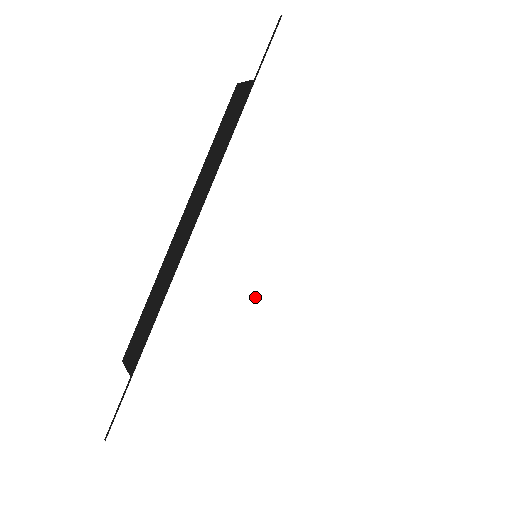
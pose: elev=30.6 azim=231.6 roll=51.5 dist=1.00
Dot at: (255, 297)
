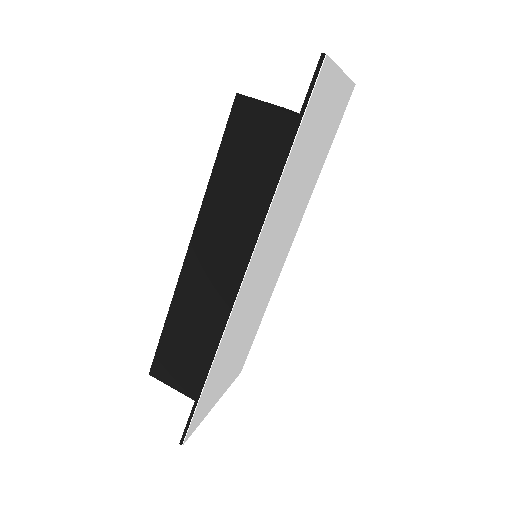
Dot at: (260, 290)
